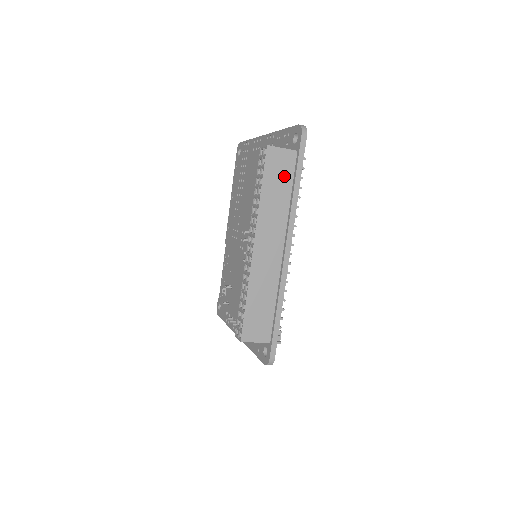
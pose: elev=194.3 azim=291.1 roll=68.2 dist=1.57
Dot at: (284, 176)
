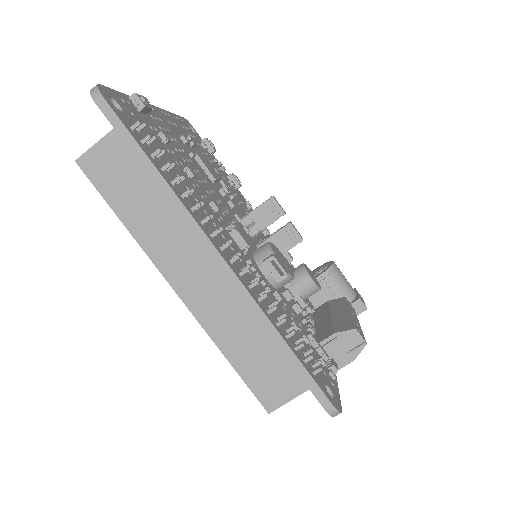
Dot at: (130, 175)
